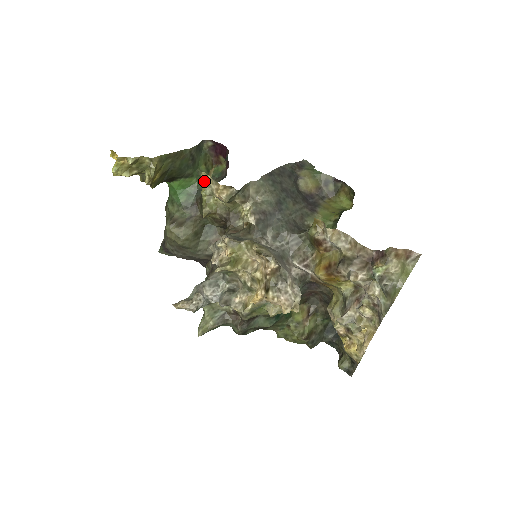
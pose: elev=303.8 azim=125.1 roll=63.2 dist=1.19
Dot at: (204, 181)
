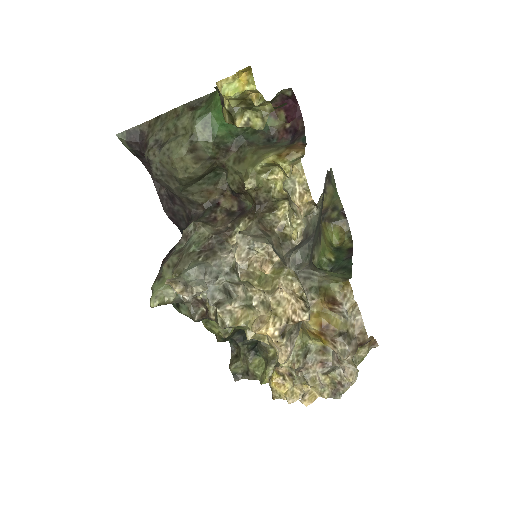
Dot at: (276, 154)
